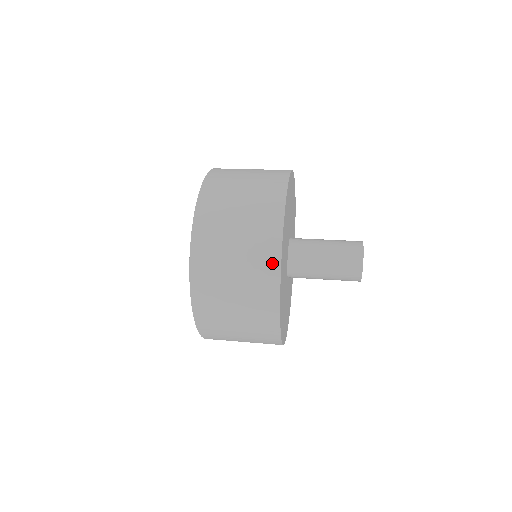
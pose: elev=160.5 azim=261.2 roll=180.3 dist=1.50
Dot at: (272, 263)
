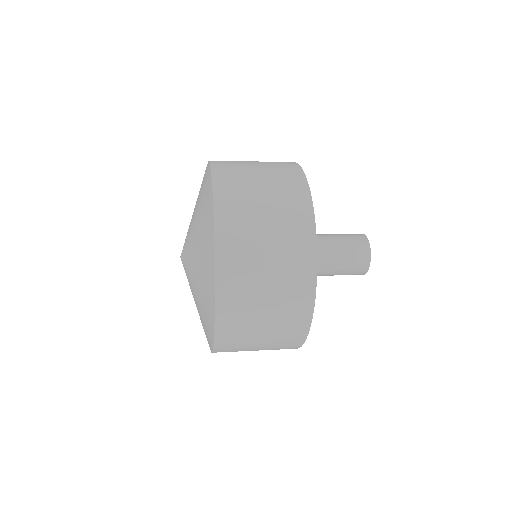
Dot at: (295, 171)
